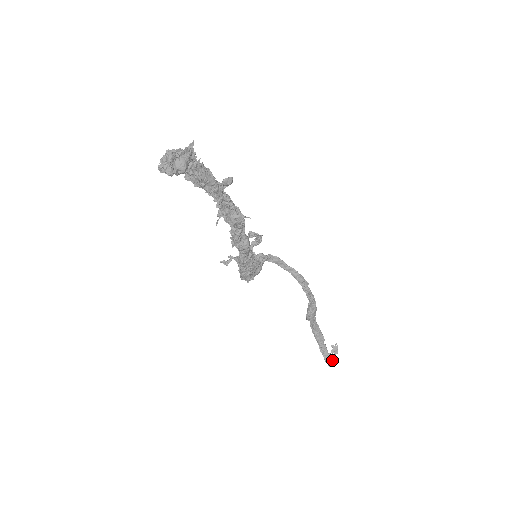
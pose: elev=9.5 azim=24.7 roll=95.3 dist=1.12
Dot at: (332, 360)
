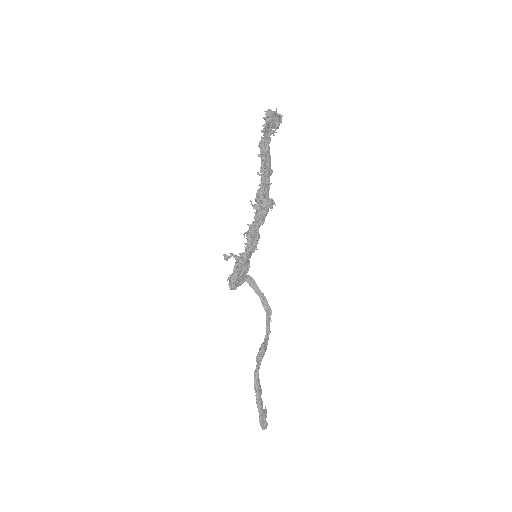
Dot at: occluded
